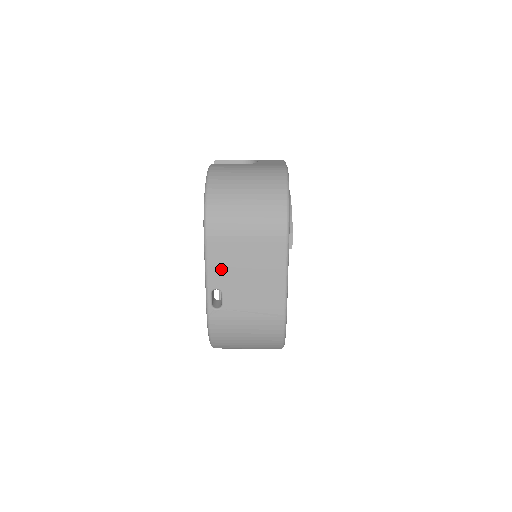
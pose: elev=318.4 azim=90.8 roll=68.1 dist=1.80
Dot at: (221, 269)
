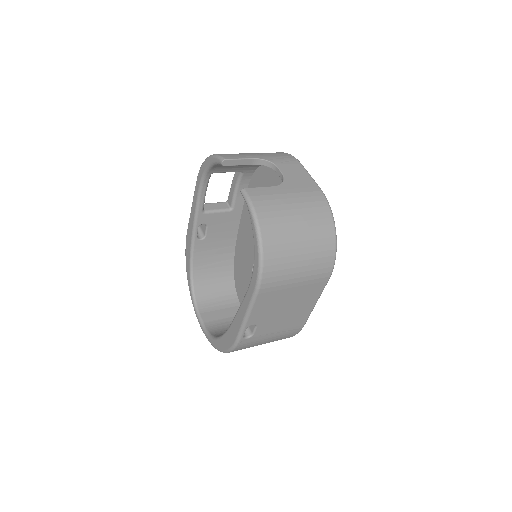
Dot at: (263, 311)
